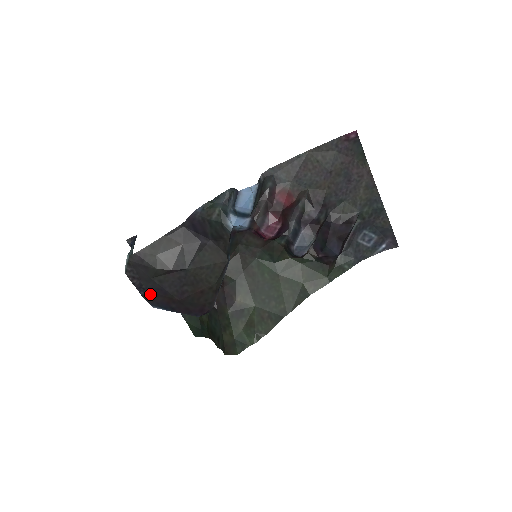
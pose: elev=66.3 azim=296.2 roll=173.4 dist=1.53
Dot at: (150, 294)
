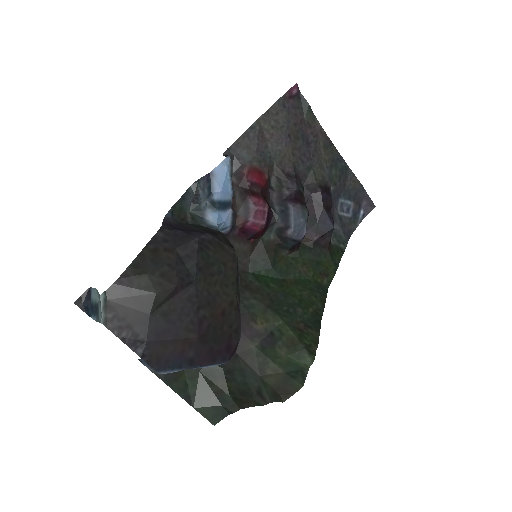
Dot at: (152, 348)
